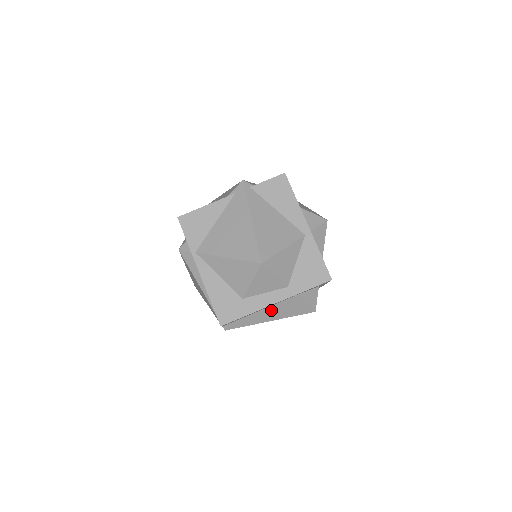
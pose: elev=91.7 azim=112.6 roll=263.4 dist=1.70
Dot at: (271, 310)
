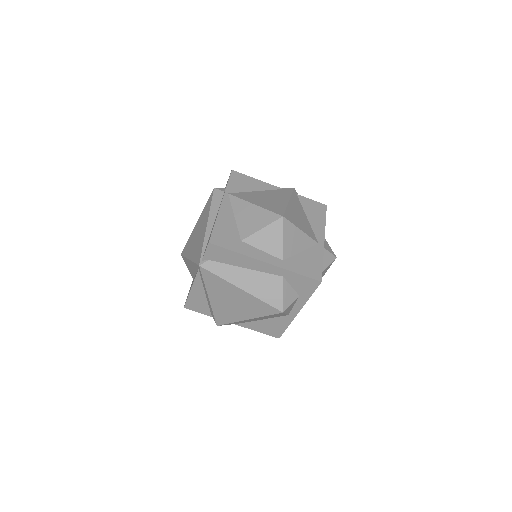
Dot at: (251, 276)
